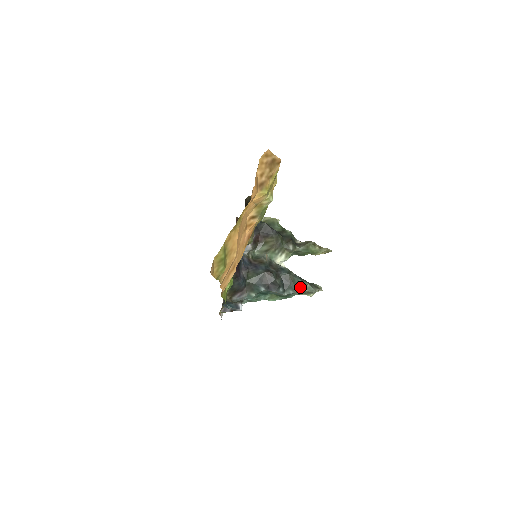
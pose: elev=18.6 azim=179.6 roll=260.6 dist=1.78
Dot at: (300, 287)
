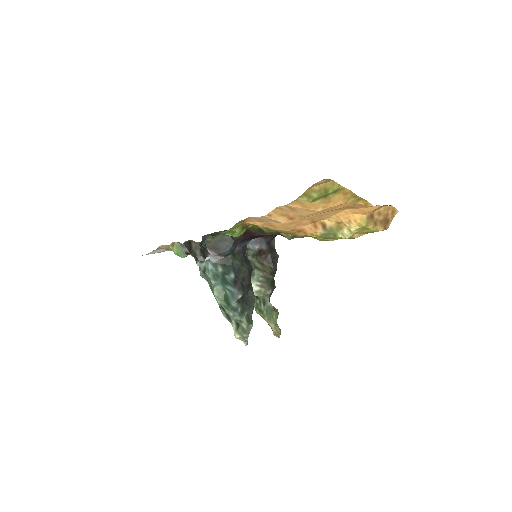
Dot at: (247, 317)
